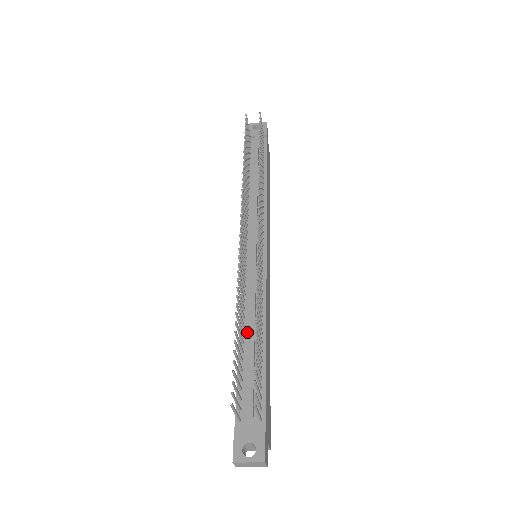
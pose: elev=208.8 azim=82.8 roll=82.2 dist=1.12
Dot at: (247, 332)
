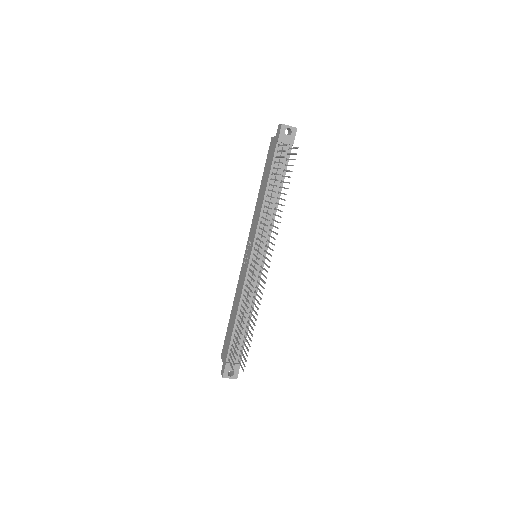
Dot at: (241, 314)
